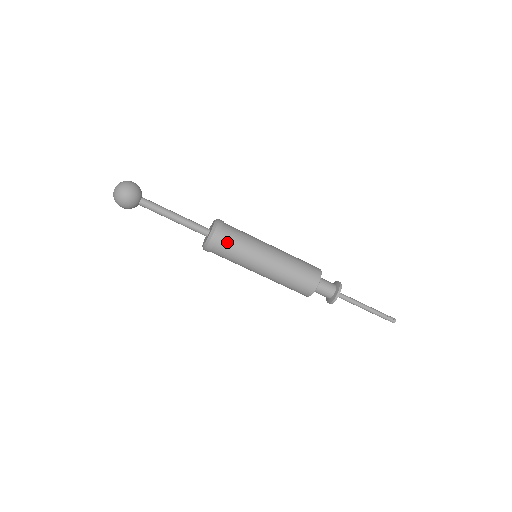
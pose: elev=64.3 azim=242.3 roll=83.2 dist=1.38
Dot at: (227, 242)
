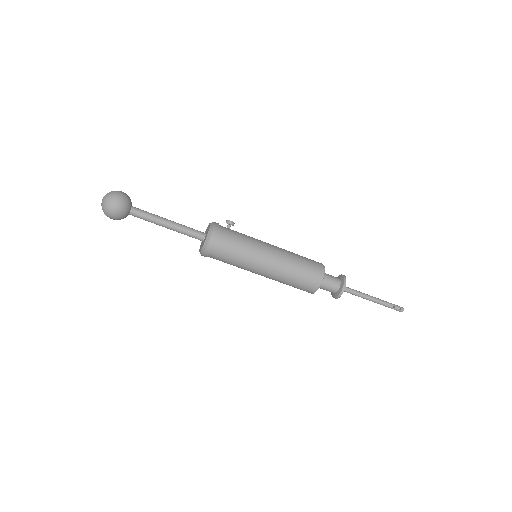
Dot at: (219, 258)
